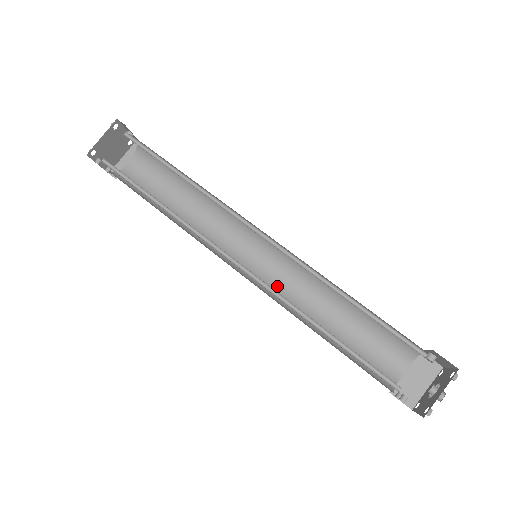
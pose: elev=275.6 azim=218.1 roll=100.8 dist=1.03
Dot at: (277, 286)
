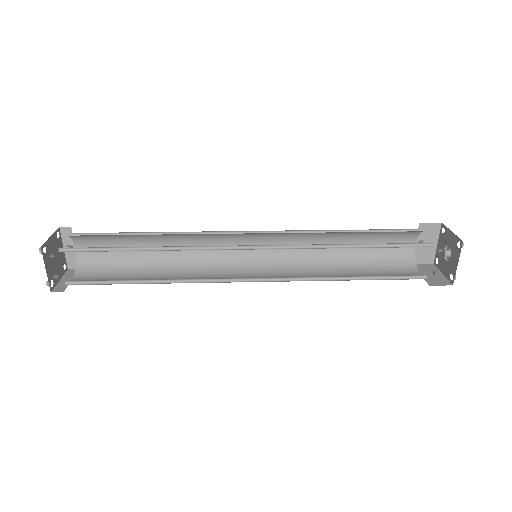
Dot at: (286, 278)
